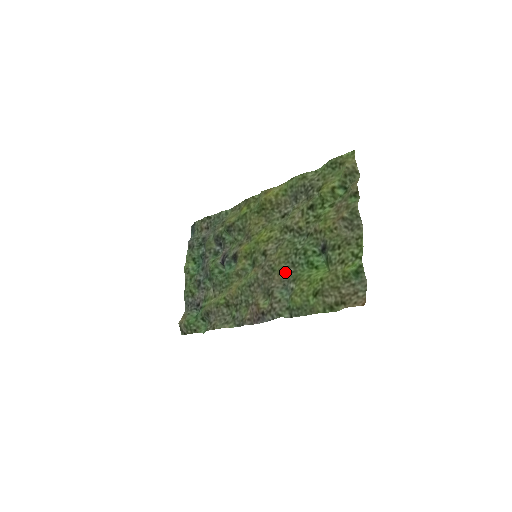
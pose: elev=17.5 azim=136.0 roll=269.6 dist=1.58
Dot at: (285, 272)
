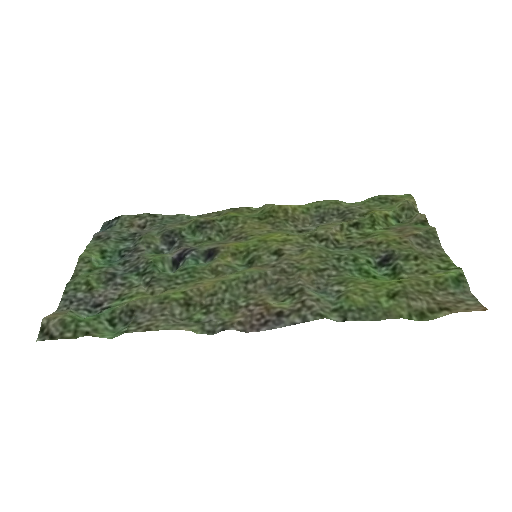
Dot at: (321, 273)
